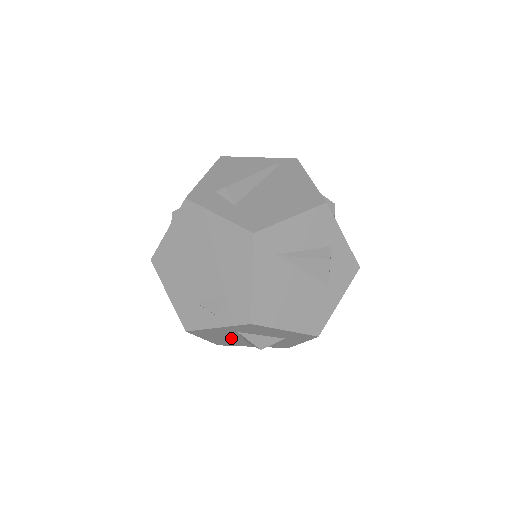
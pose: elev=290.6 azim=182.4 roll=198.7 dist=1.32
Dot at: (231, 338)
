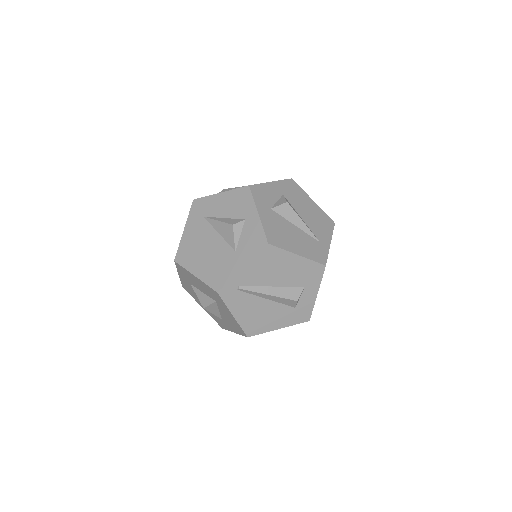
Dot at: occluded
